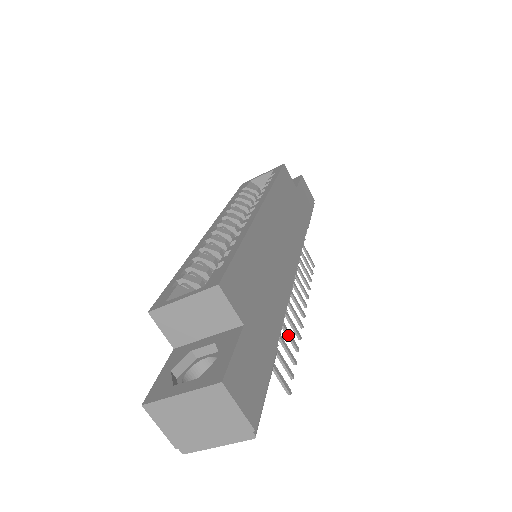
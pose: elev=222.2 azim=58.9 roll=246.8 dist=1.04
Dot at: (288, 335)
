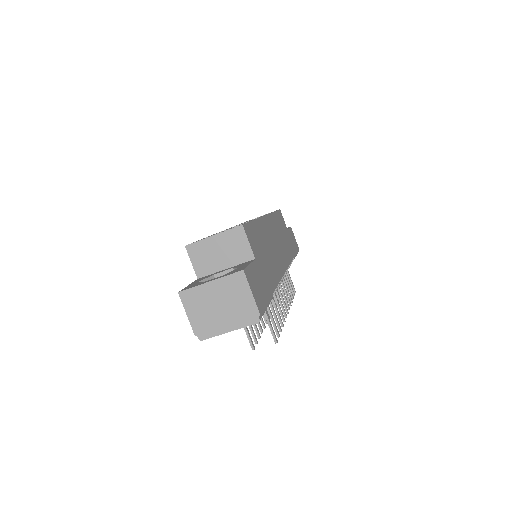
Dot at: (277, 310)
